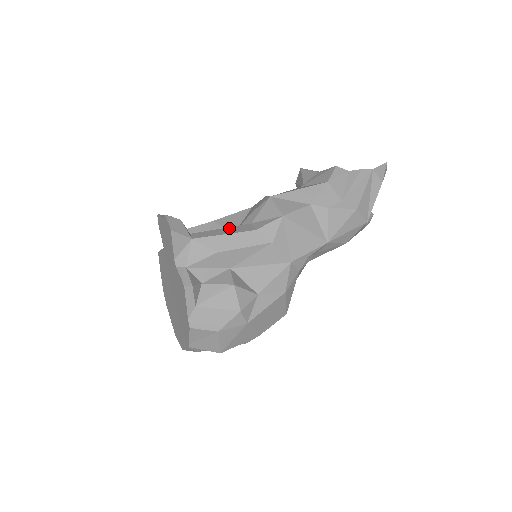
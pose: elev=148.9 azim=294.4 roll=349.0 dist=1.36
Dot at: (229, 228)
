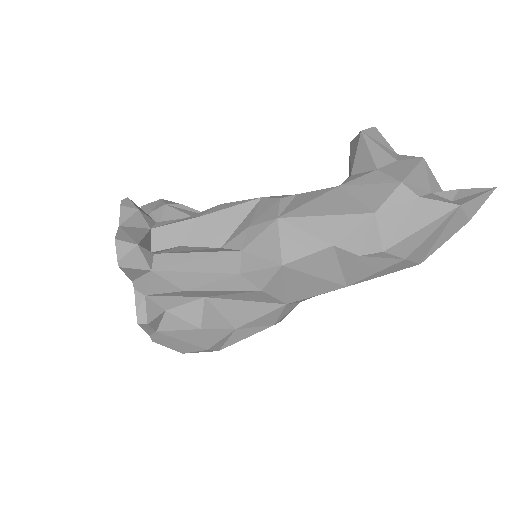
Dot at: (207, 256)
